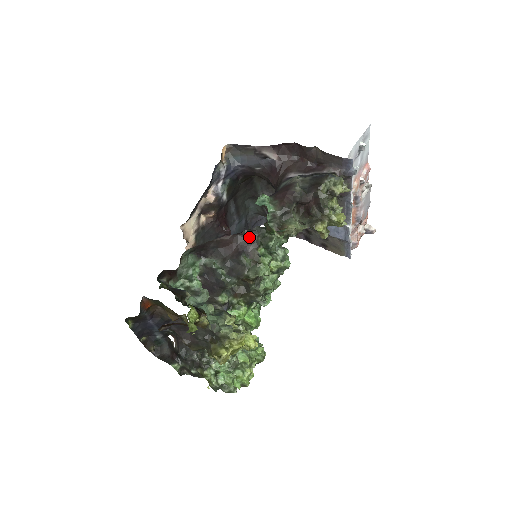
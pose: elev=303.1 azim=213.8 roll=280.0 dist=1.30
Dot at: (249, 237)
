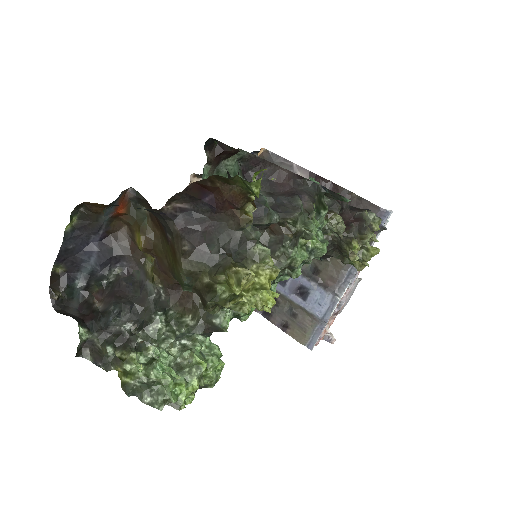
Dot at: (306, 189)
